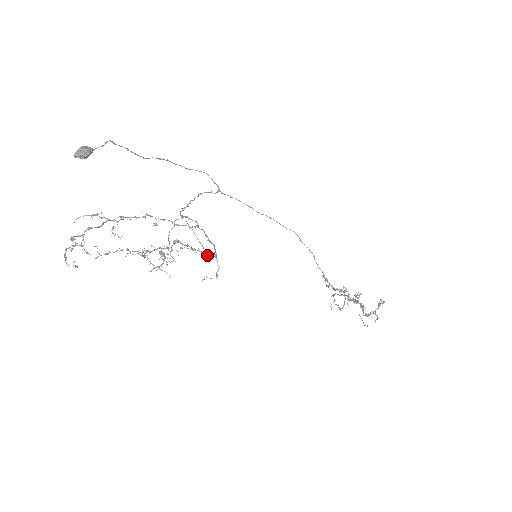
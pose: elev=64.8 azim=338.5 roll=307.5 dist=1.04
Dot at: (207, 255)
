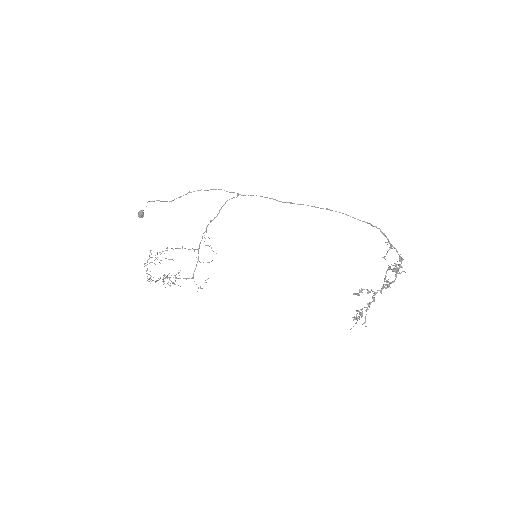
Dot at: (186, 279)
